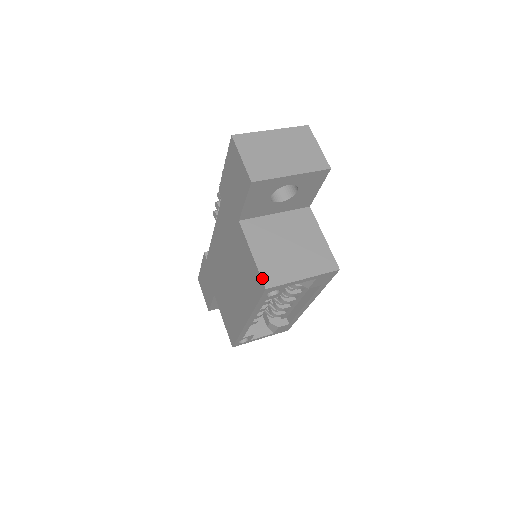
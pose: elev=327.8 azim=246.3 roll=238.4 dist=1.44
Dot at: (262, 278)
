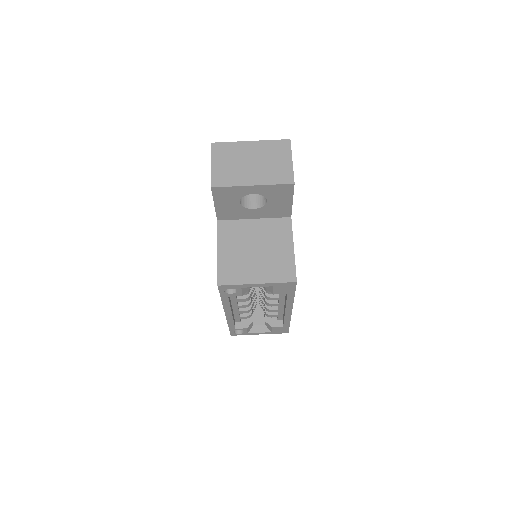
Dot at: (218, 275)
